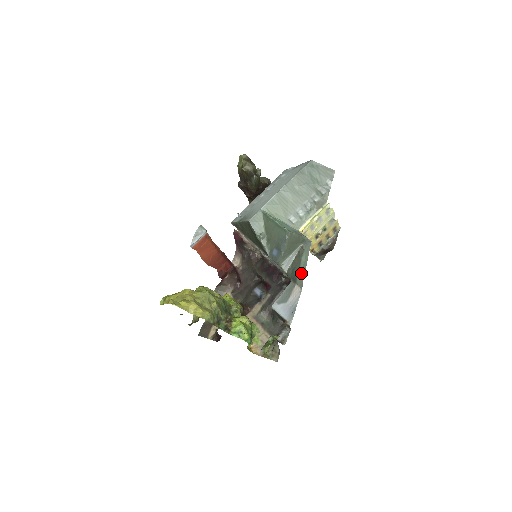
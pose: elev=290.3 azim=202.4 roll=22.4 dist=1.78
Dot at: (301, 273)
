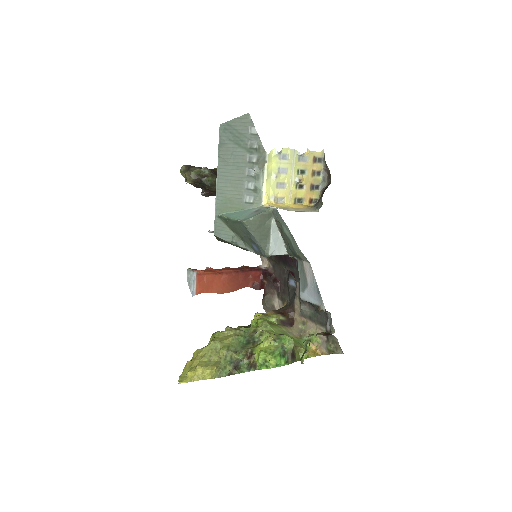
Dot at: (295, 247)
